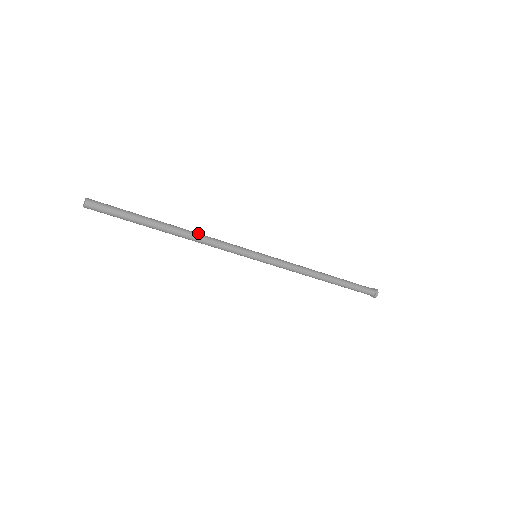
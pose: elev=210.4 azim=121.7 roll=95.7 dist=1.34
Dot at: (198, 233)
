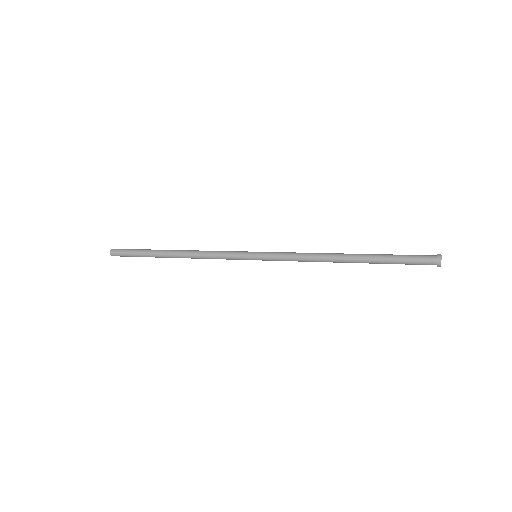
Dot at: (193, 256)
